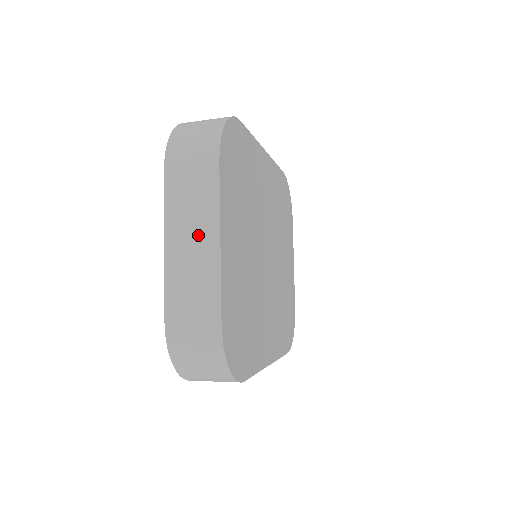
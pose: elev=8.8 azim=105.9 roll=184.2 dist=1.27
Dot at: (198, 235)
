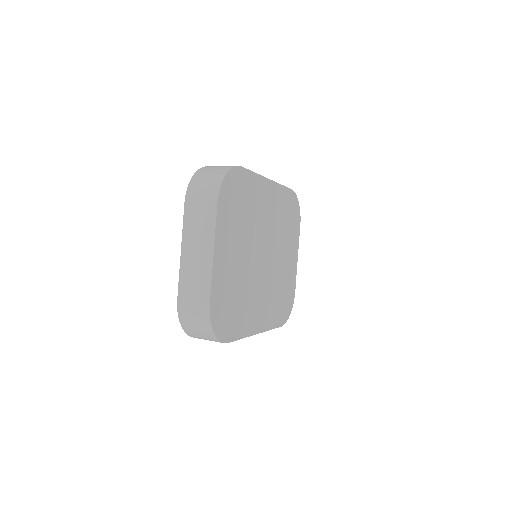
Dot at: (201, 248)
